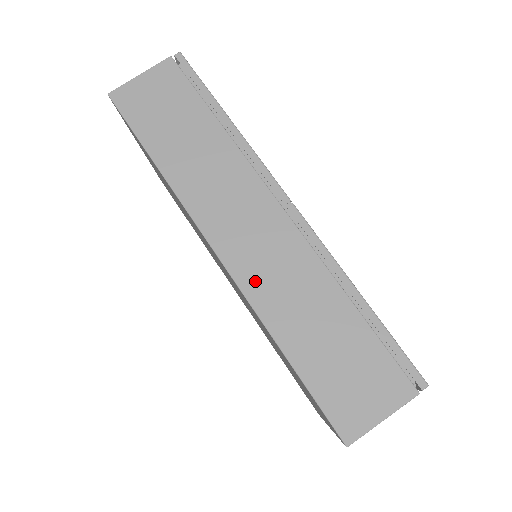
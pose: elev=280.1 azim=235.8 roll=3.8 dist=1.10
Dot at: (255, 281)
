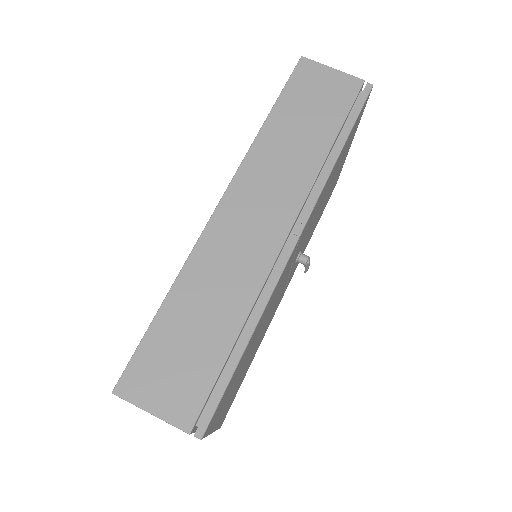
Dot at: (213, 245)
